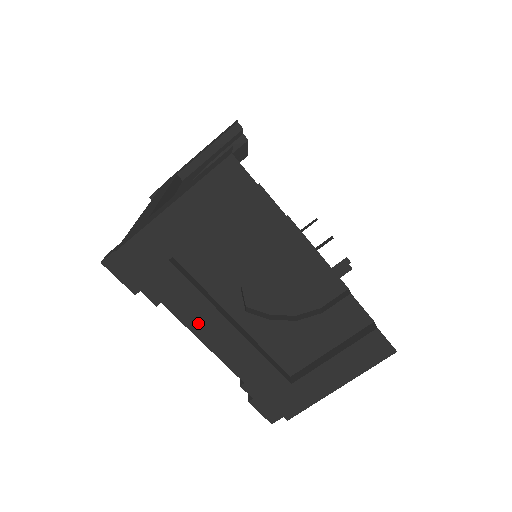
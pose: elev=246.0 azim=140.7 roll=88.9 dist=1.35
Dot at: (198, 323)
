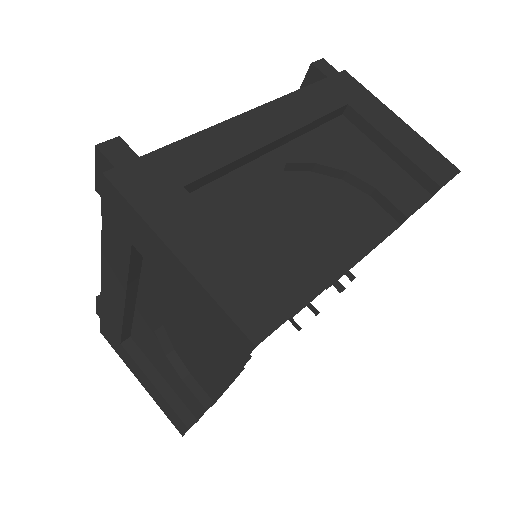
Dot at: (108, 267)
